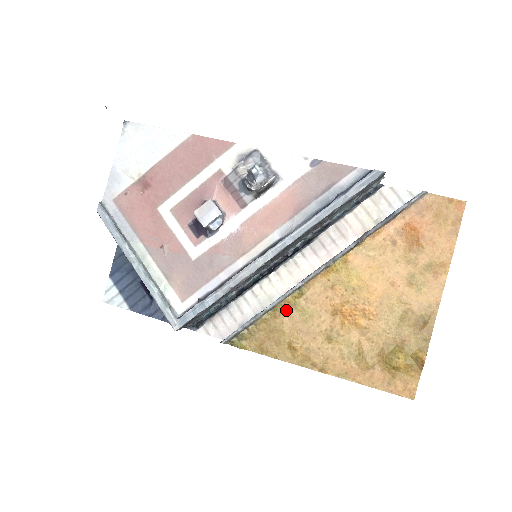
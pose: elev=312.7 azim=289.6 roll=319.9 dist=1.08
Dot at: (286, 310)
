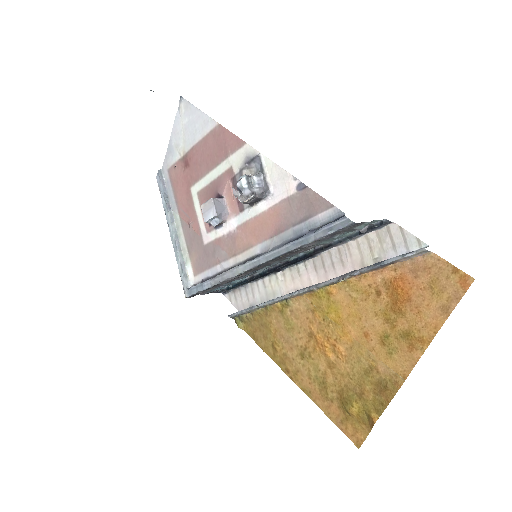
Dot at: (275, 313)
